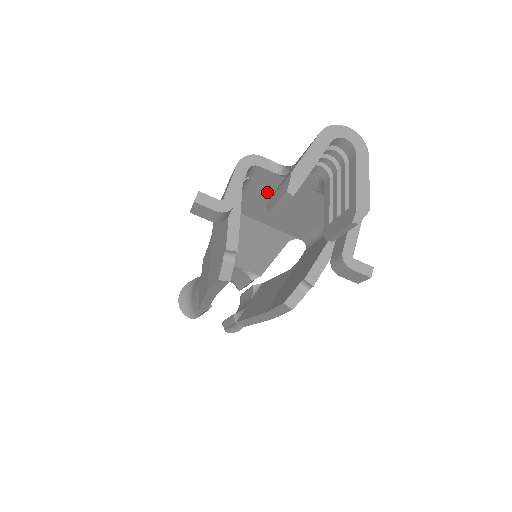
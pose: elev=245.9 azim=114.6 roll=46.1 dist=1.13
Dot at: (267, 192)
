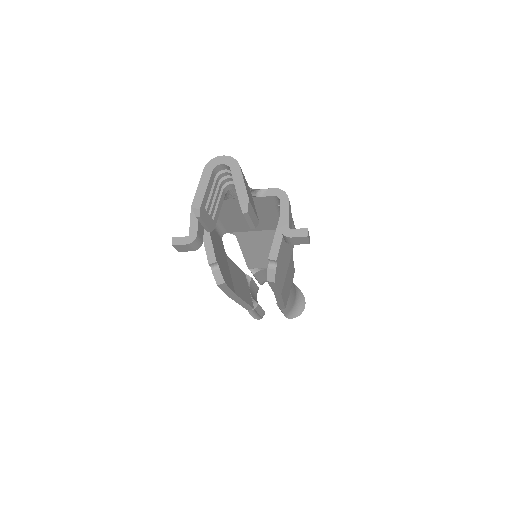
Dot at: (228, 213)
